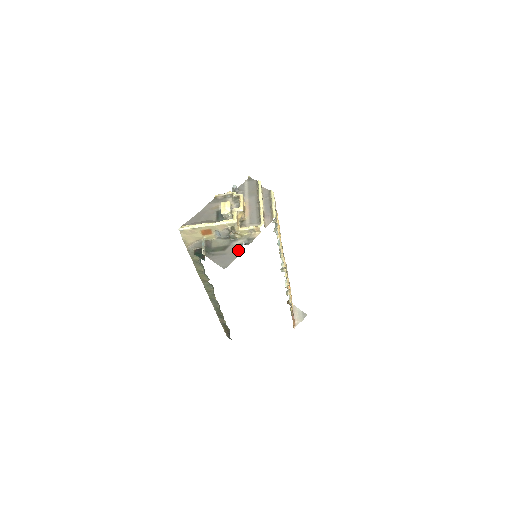
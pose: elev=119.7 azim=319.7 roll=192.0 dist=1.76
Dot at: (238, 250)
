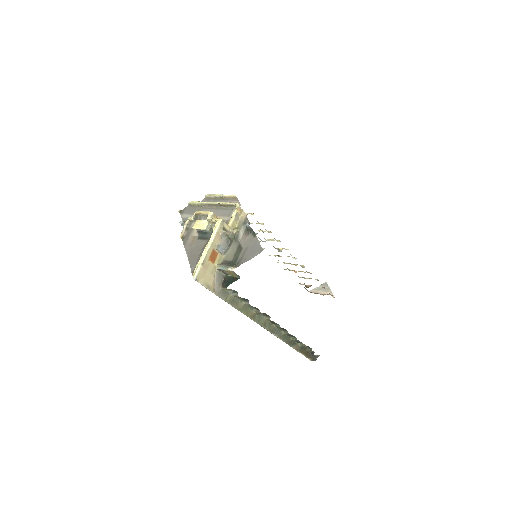
Dot at: (250, 235)
